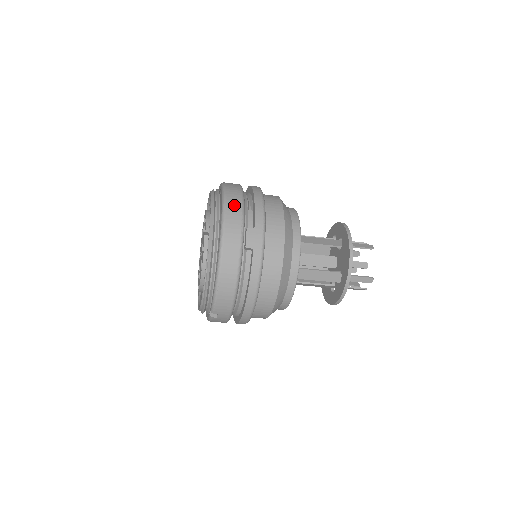
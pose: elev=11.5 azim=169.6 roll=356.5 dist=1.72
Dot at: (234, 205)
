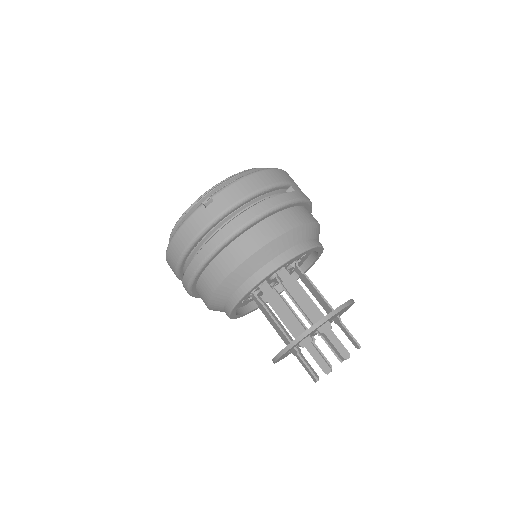
Dot at: occluded
